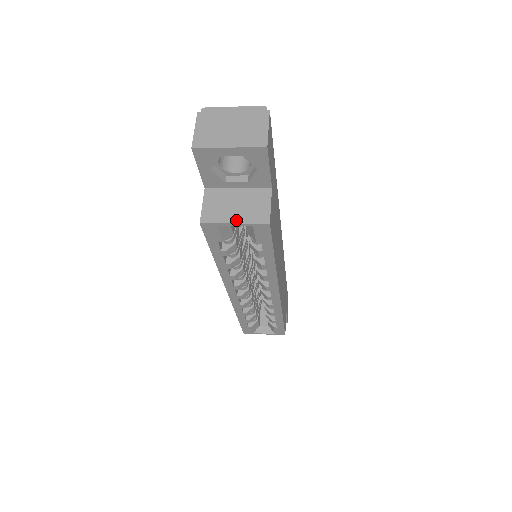
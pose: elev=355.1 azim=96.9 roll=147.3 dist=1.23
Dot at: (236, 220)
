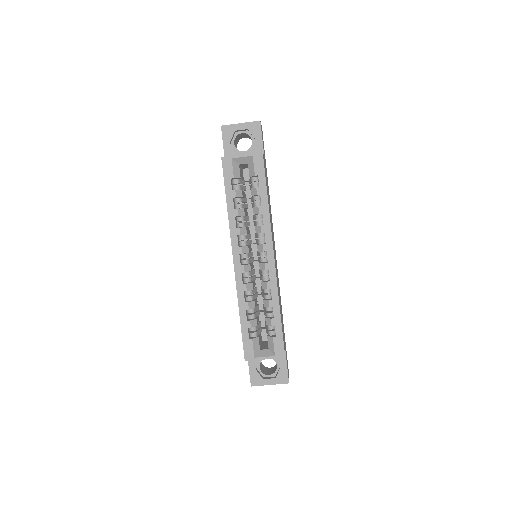
Dot at: (243, 154)
